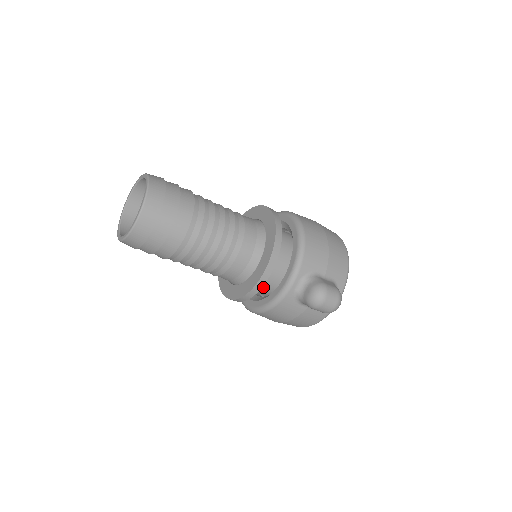
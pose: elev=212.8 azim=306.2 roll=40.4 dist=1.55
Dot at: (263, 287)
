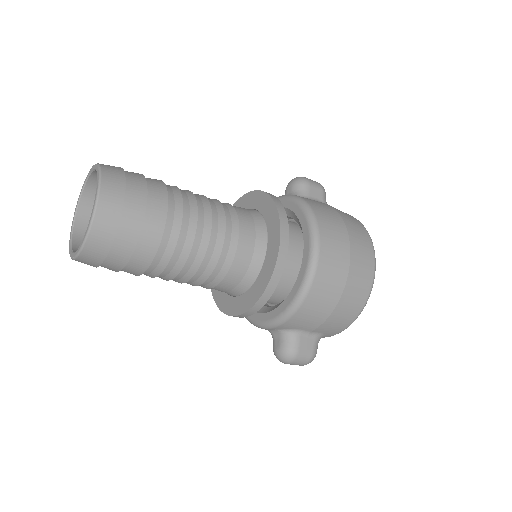
Dot at: occluded
